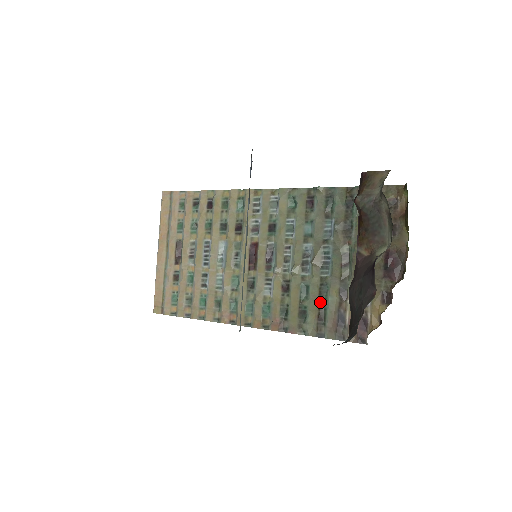
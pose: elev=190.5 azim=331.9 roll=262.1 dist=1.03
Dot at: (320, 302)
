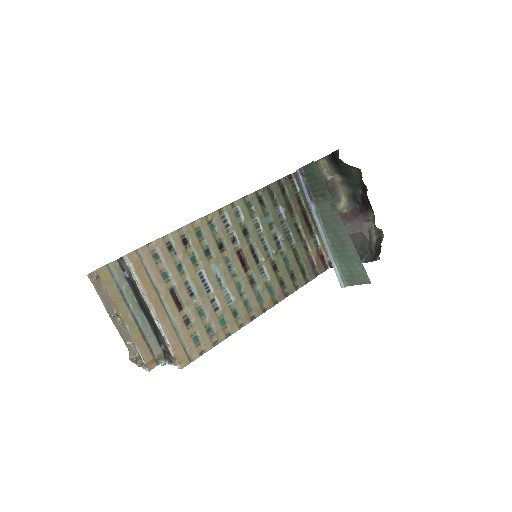
Dot at: (298, 262)
